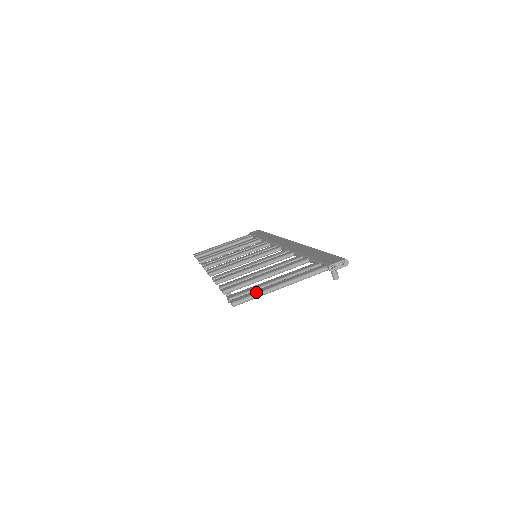
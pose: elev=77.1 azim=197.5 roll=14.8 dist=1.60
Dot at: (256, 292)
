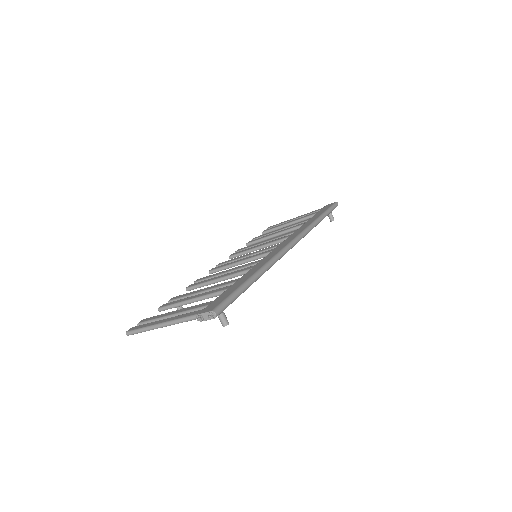
Dot at: (144, 326)
